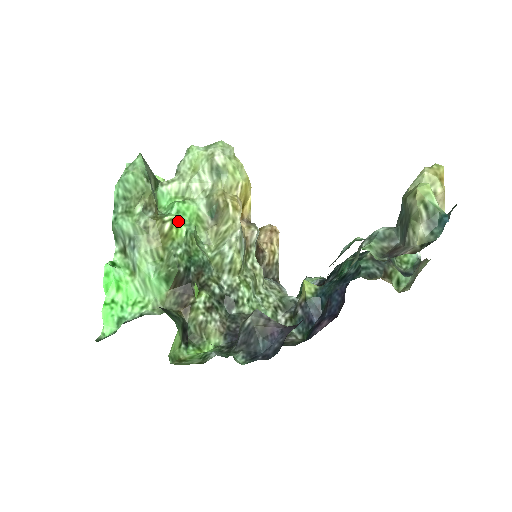
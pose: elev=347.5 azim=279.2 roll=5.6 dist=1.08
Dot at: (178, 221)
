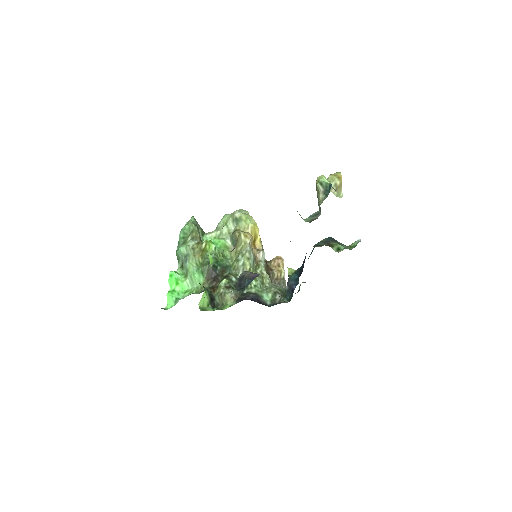
Dot at: (210, 242)
